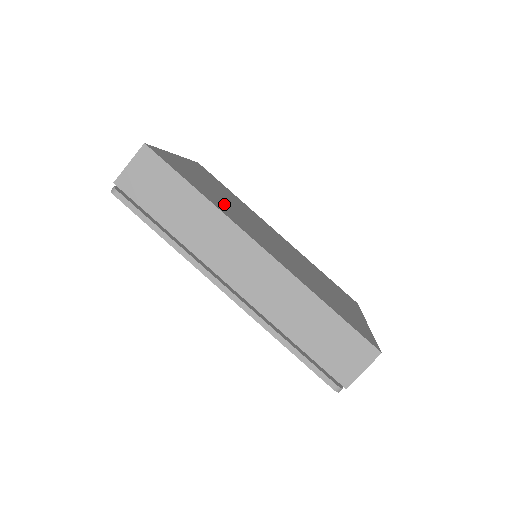
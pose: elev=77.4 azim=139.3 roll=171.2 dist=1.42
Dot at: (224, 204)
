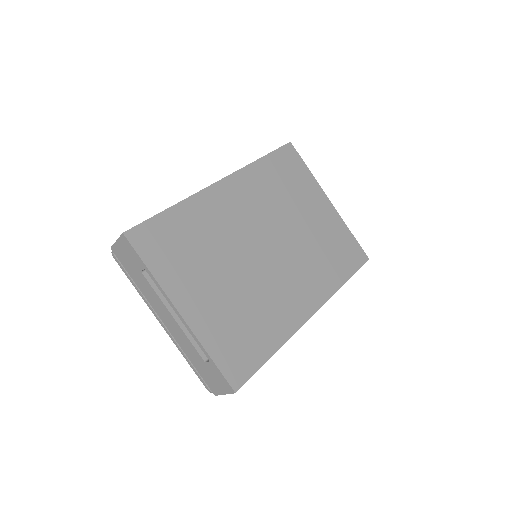
Dot at: (260, 309)
